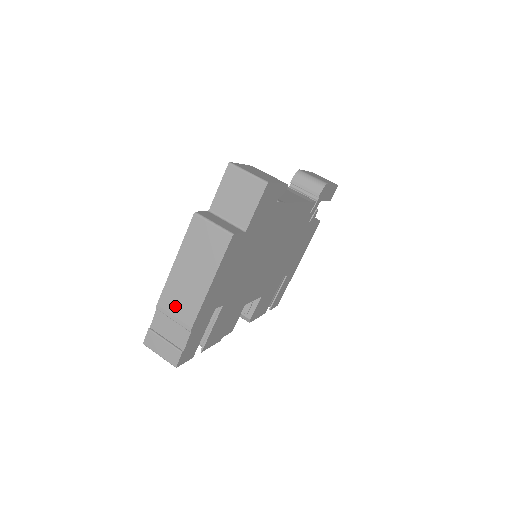
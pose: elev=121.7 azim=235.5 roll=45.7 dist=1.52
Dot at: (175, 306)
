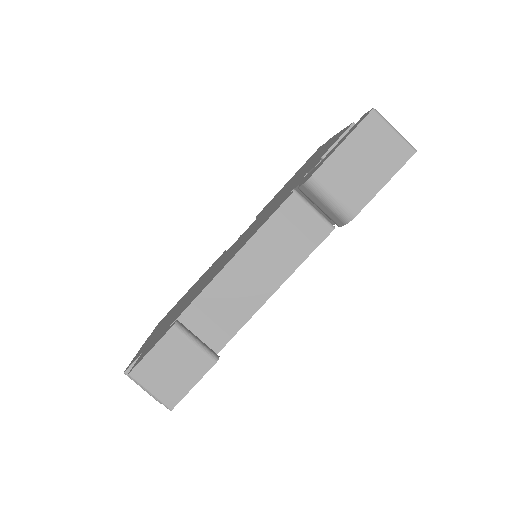
Dot at: occluded
